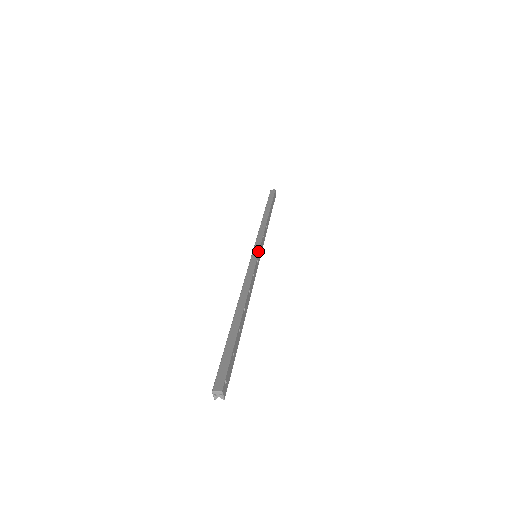
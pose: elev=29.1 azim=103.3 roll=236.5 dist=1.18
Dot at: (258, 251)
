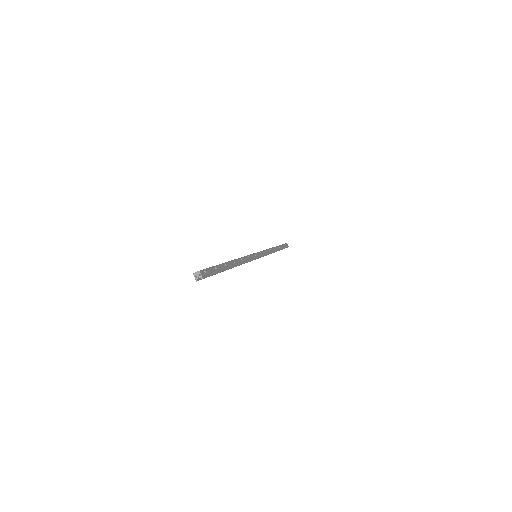
Dot at: (257, 252)
